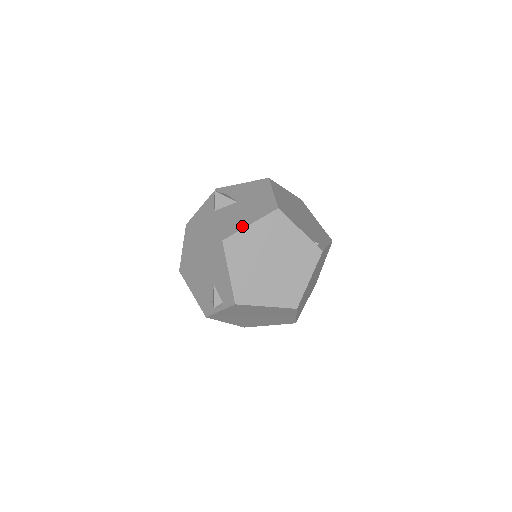
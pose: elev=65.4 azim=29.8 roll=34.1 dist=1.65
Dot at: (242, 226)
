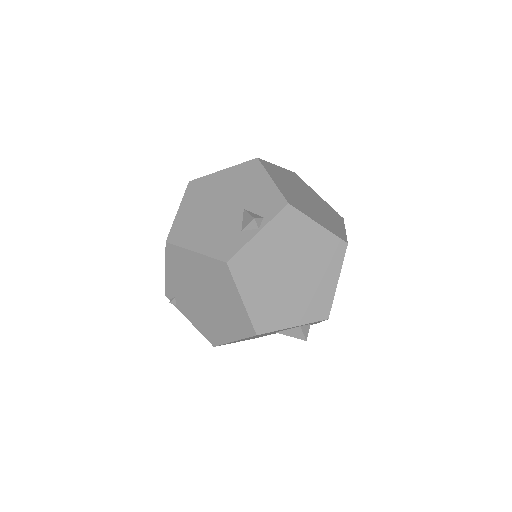
Dot at: occluded
